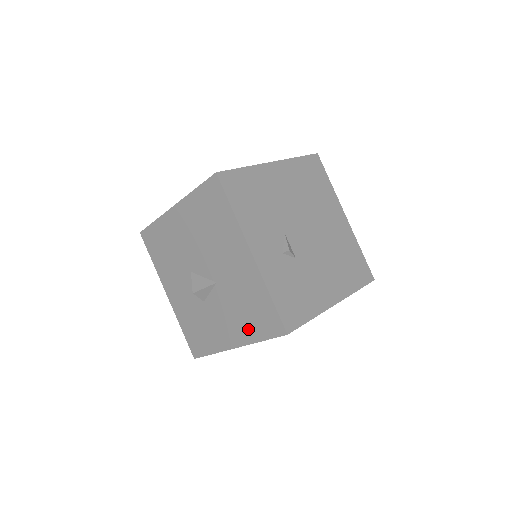
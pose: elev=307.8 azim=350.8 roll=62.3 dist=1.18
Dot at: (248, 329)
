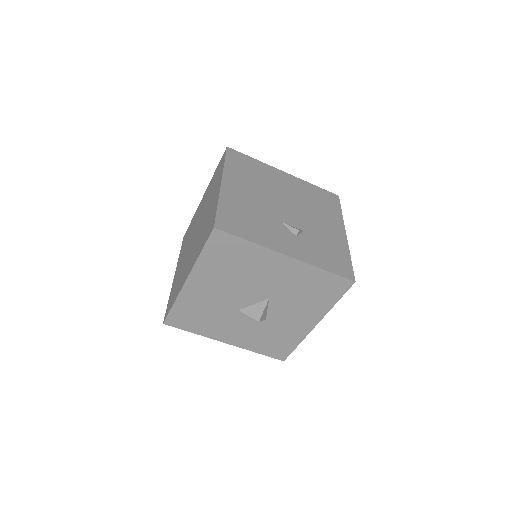
Dot at: (319, 305)
